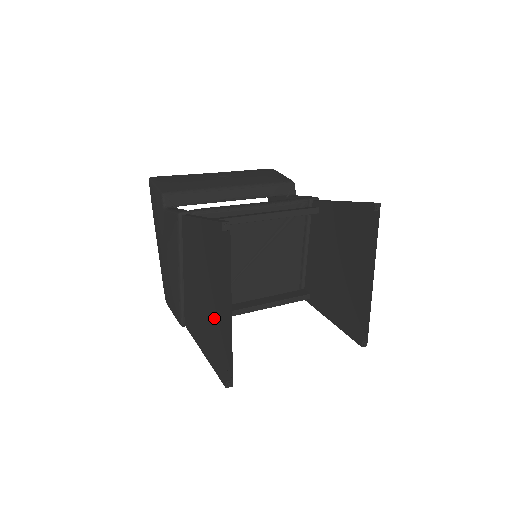
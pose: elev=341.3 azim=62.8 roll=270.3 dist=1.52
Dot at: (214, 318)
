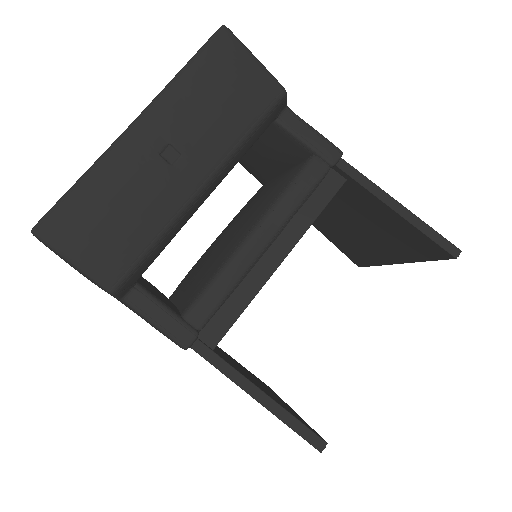
Dot at: occluded
